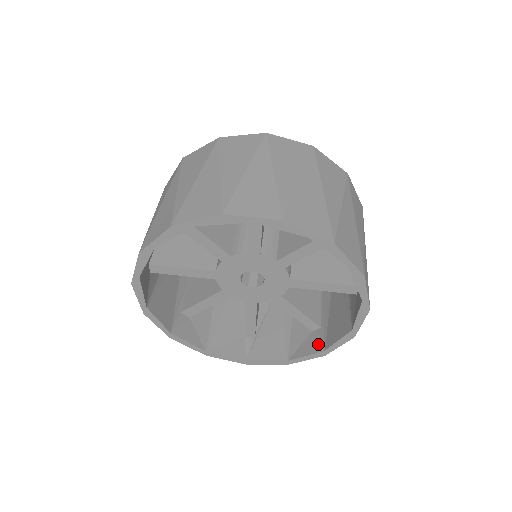
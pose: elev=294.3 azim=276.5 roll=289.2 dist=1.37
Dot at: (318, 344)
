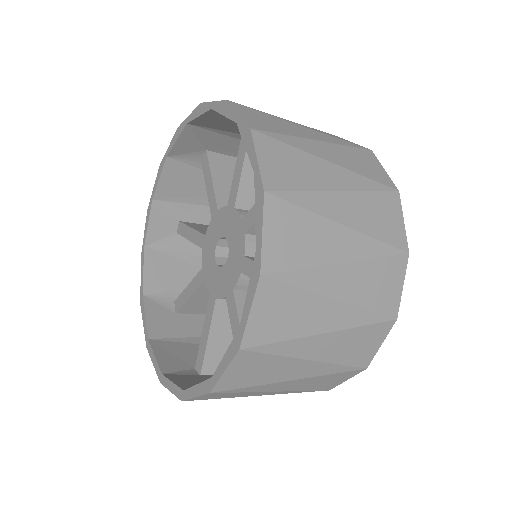
Dot at: occluded
